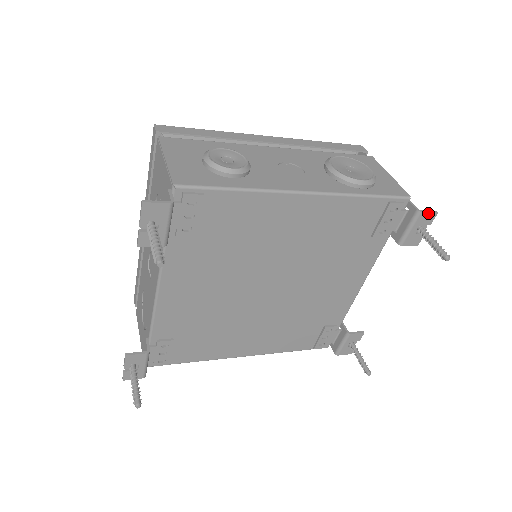
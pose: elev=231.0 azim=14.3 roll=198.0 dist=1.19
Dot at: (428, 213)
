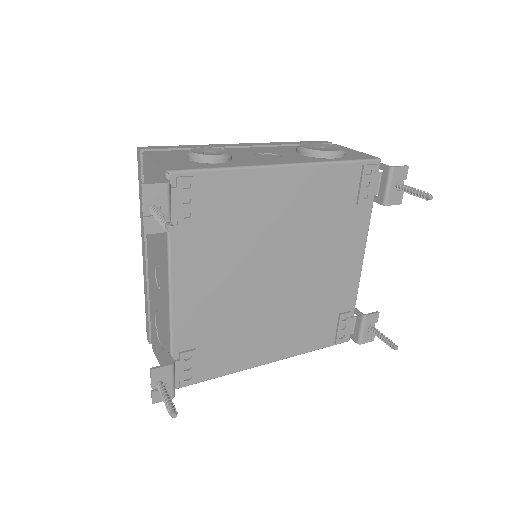
Dot at: (400, 168)
